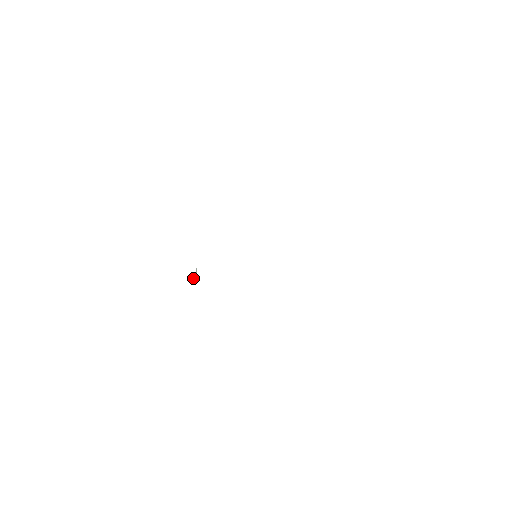
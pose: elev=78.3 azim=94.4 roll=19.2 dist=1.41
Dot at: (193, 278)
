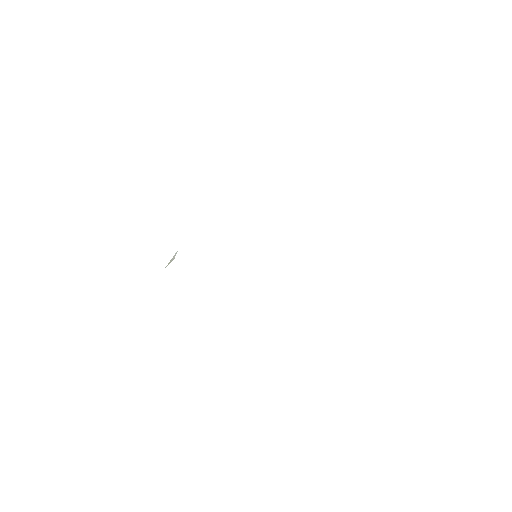
Dot at: occluded
